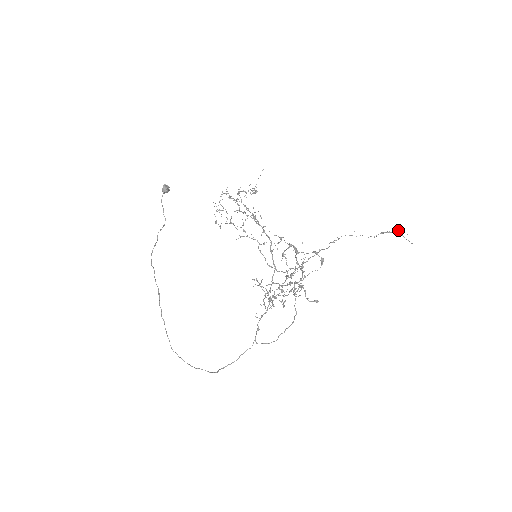
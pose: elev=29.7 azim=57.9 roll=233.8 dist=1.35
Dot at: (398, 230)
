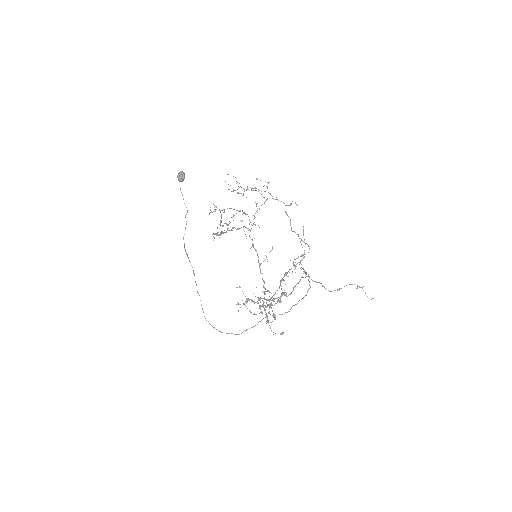
Dot at: occluded
